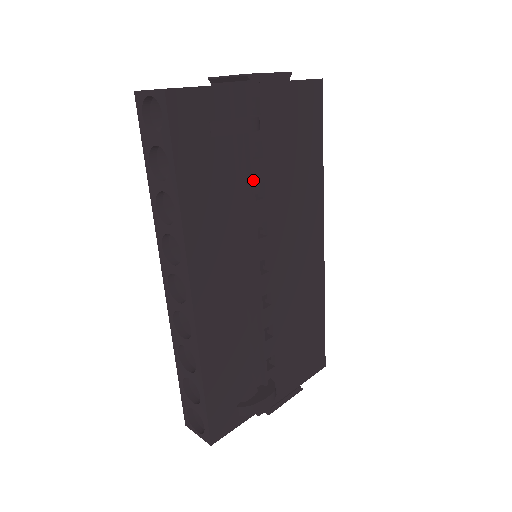
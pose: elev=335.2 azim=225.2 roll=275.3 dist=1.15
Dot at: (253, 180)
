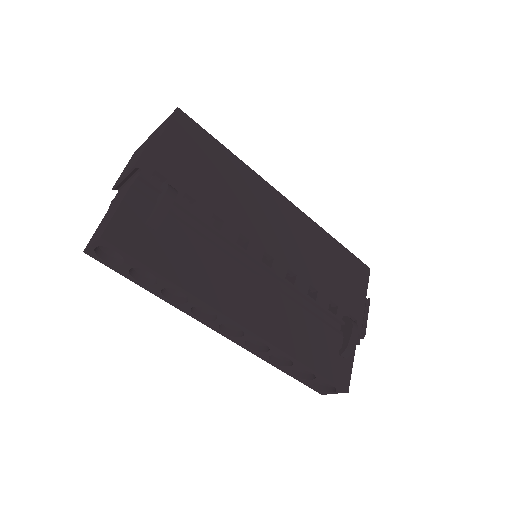
Dot at: (206, 222)
